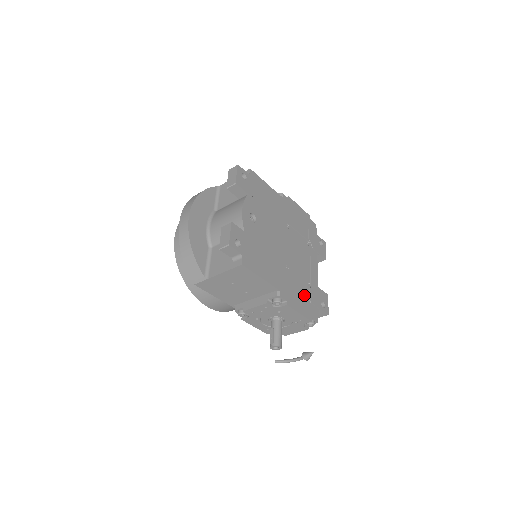
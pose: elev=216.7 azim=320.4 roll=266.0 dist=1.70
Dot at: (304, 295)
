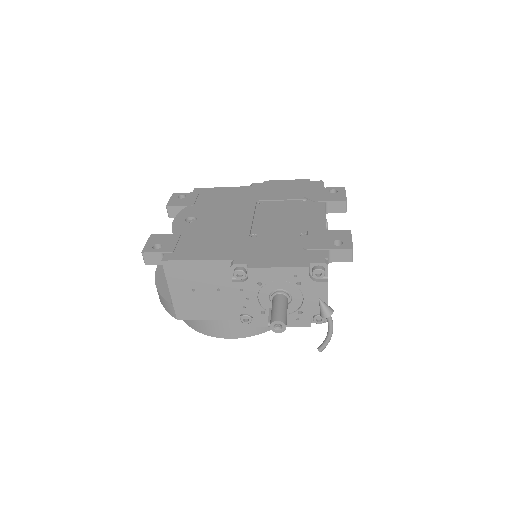
Dot at: (290, 248)
